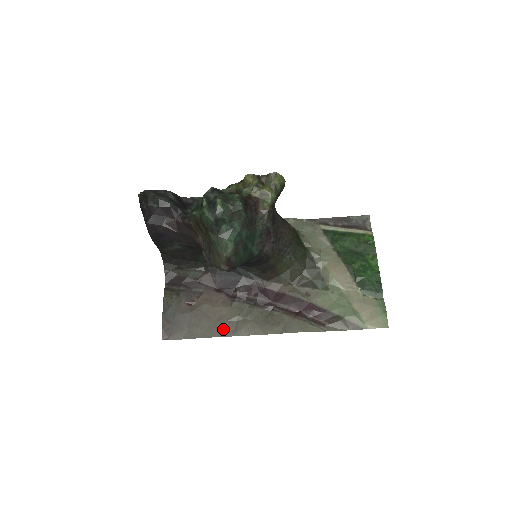
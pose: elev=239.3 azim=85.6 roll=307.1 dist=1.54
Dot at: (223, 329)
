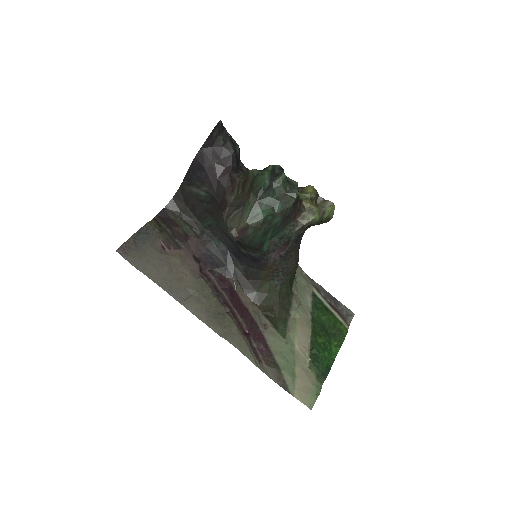
Dot at: (175, 289)
